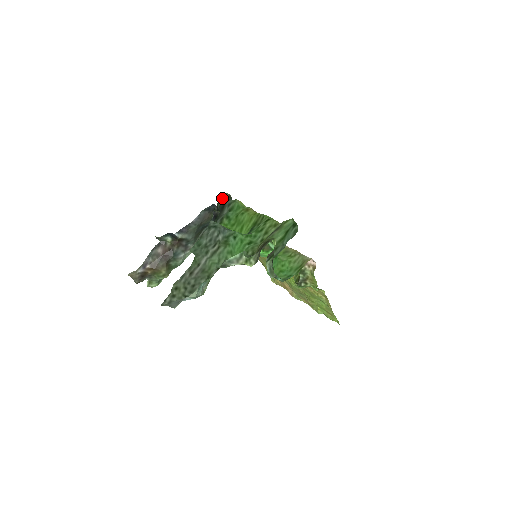
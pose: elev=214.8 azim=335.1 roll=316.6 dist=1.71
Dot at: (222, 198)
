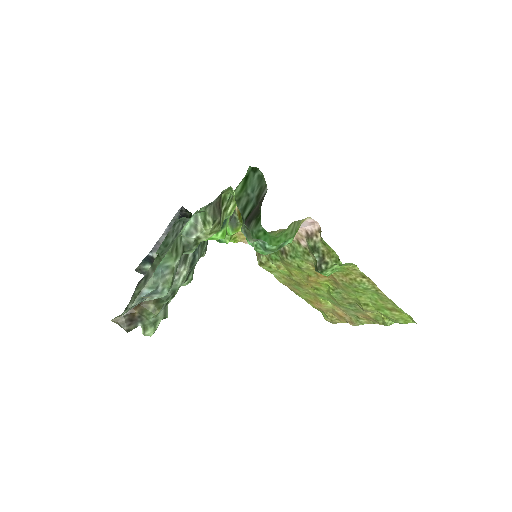
Dot at: occluded
